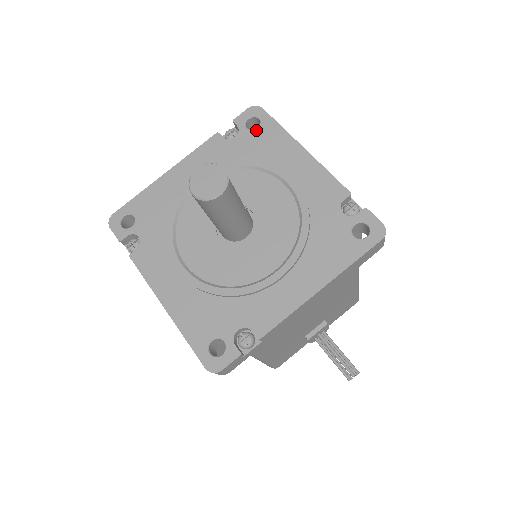
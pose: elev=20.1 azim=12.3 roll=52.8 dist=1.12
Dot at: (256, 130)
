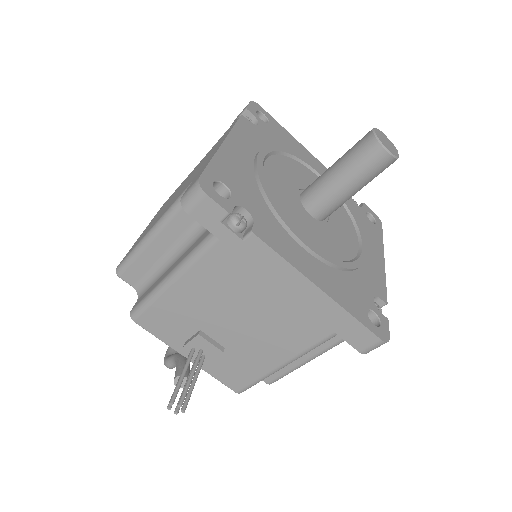
Dot at: occluded
